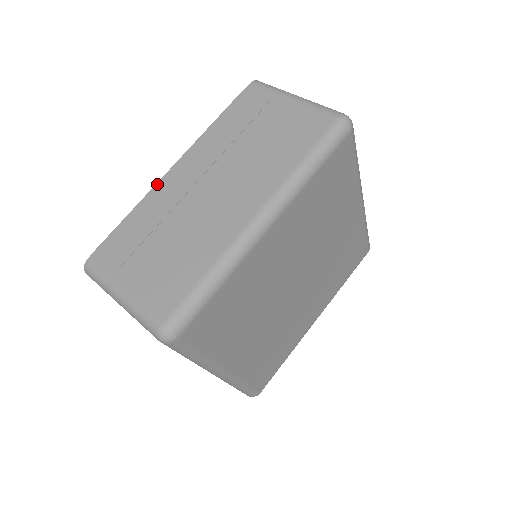
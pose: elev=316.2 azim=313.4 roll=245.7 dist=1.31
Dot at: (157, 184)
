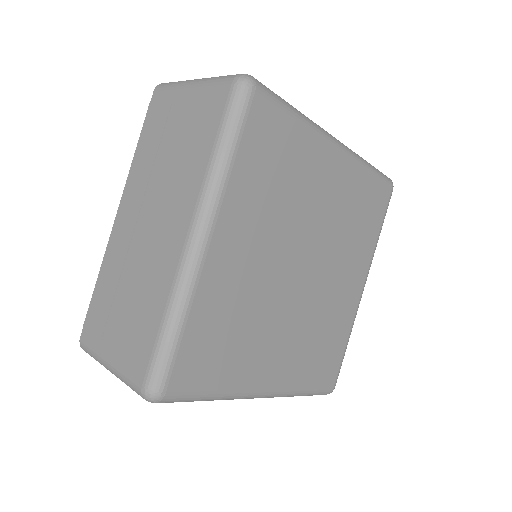
Dot at: (109, 240)
